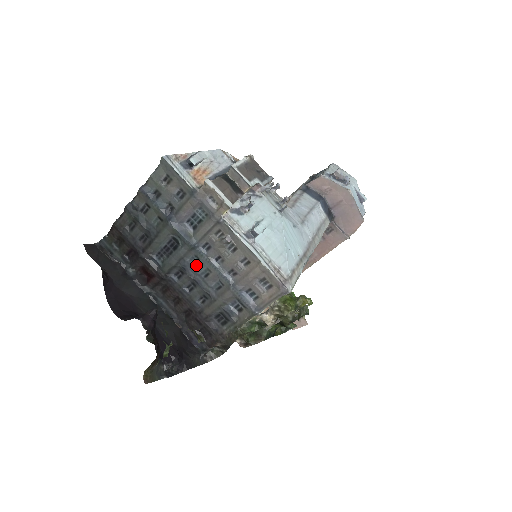
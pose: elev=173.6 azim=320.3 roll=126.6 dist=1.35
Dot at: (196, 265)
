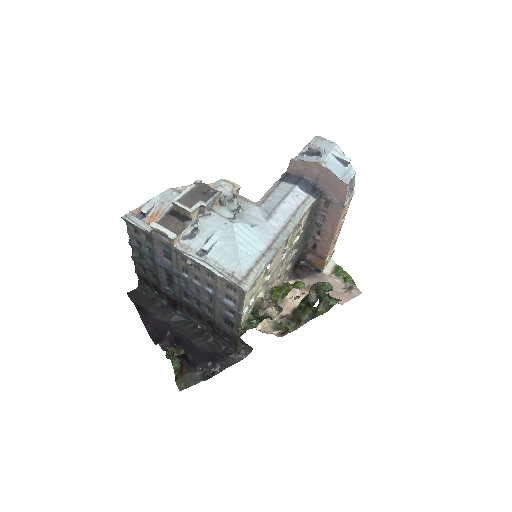
Dot at: (189, 287)
